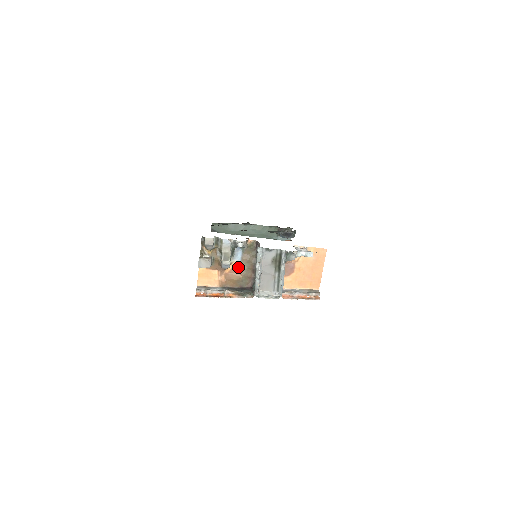
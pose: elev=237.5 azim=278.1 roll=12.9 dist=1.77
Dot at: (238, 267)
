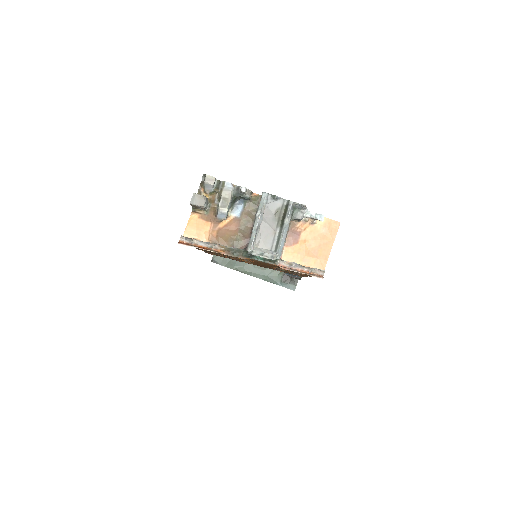
Dot at: (235, 223)
